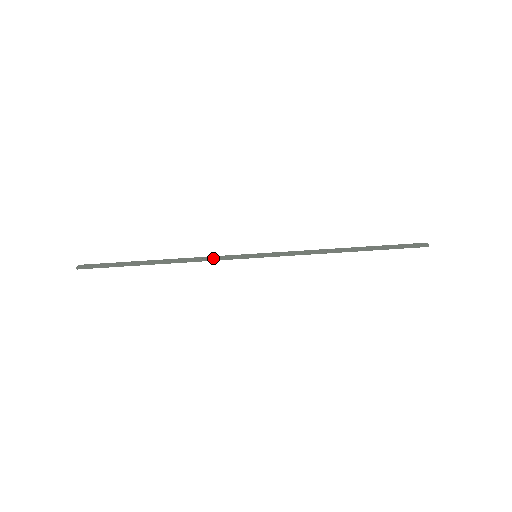
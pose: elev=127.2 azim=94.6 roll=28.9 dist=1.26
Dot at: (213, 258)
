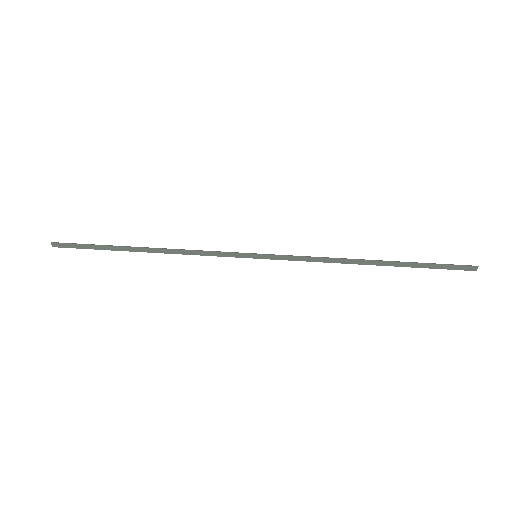
Dot at: (205, 251)
